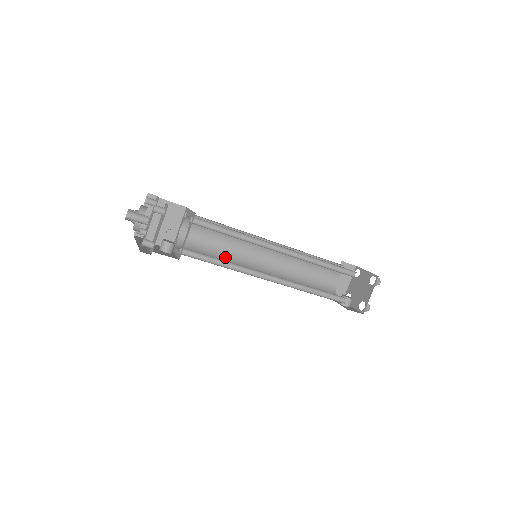
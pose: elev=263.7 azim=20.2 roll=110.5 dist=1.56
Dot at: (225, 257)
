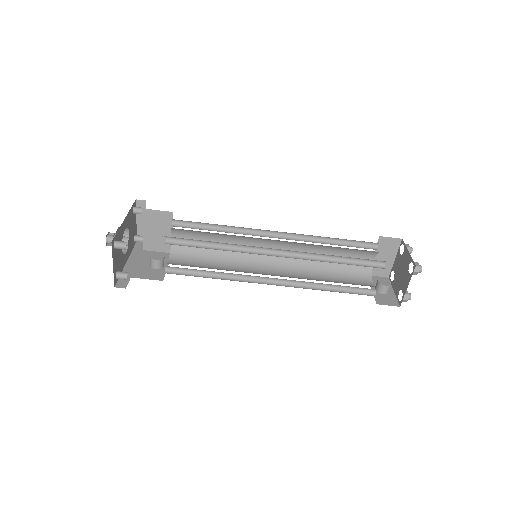
Dot at: (226, 257)
